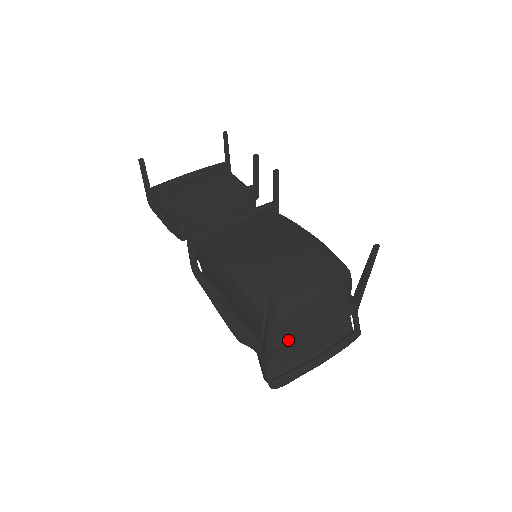
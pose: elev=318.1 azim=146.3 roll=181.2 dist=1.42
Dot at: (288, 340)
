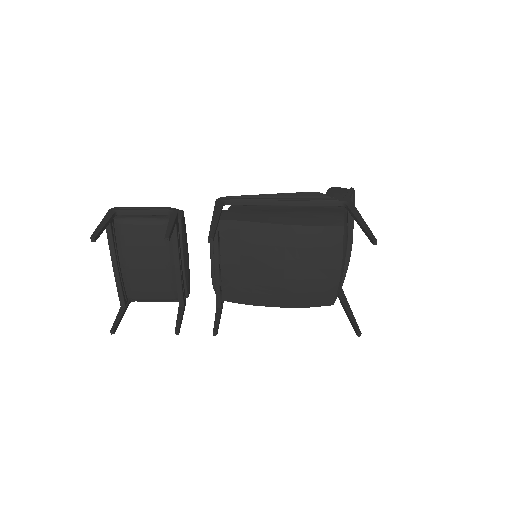
Dot at: occluded
